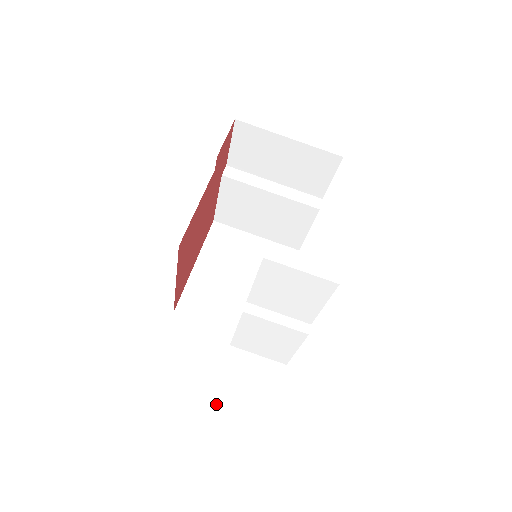
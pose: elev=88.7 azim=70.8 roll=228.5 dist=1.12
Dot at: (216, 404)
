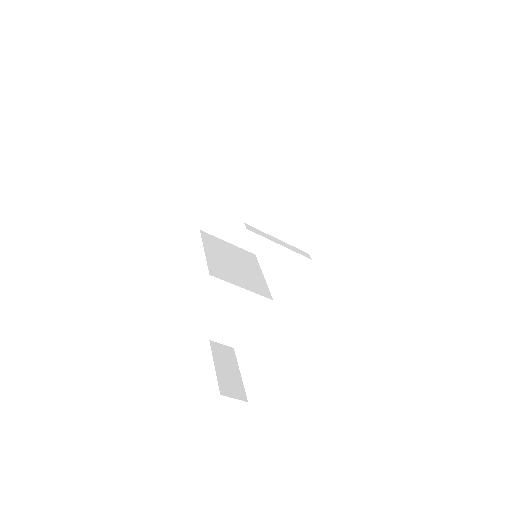
Dot at: (213, 338)
